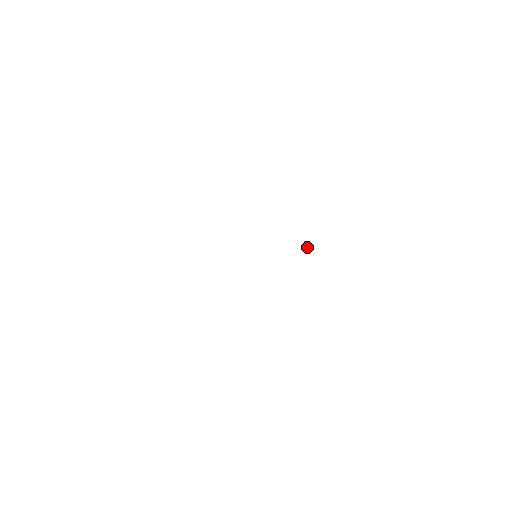
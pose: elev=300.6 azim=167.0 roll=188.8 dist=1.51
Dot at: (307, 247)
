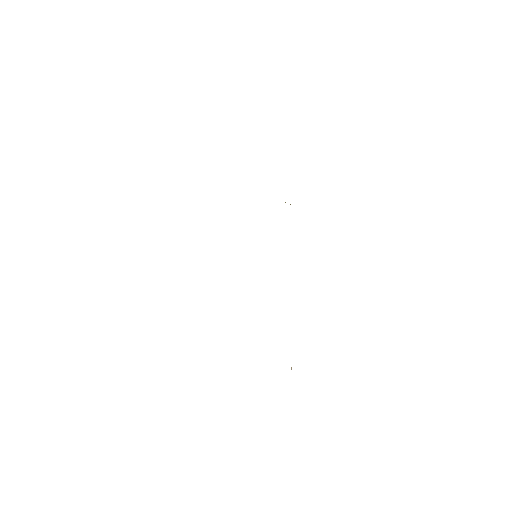
Dot at: occluded
